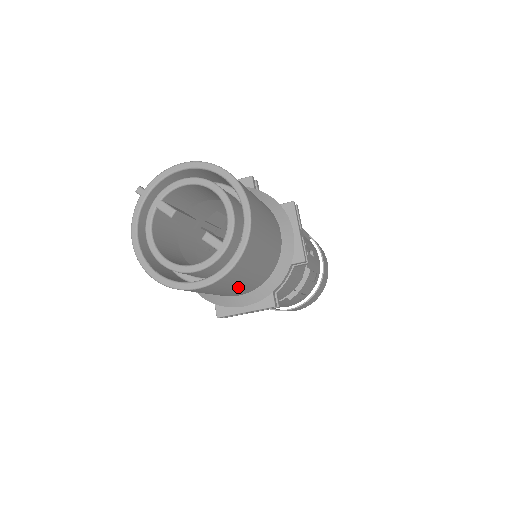
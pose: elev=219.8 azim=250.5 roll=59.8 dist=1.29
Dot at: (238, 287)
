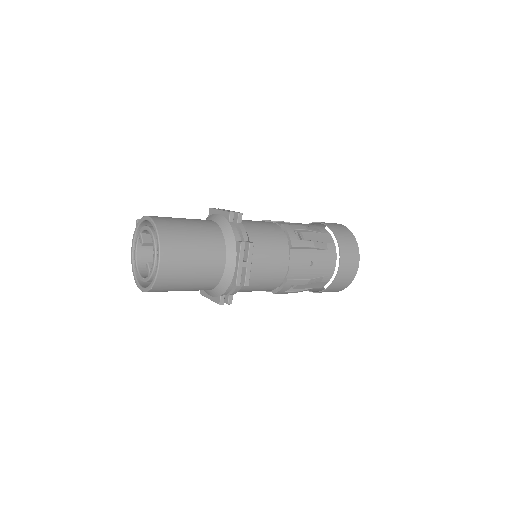
Dot at: occluded
